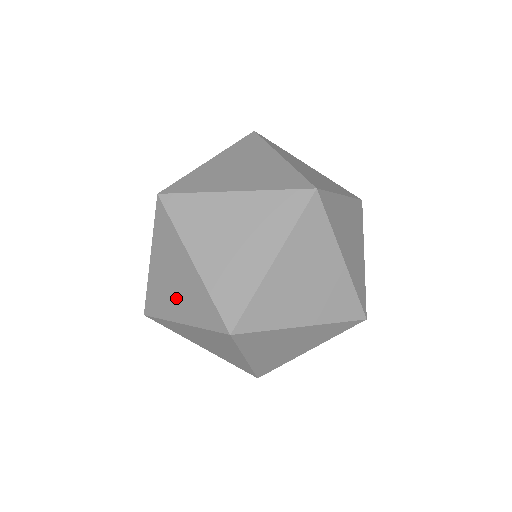
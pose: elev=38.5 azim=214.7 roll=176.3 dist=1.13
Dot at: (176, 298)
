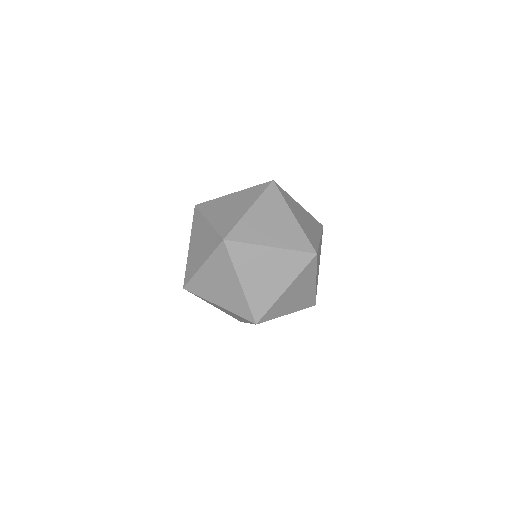
Dot at: (200, 253)
